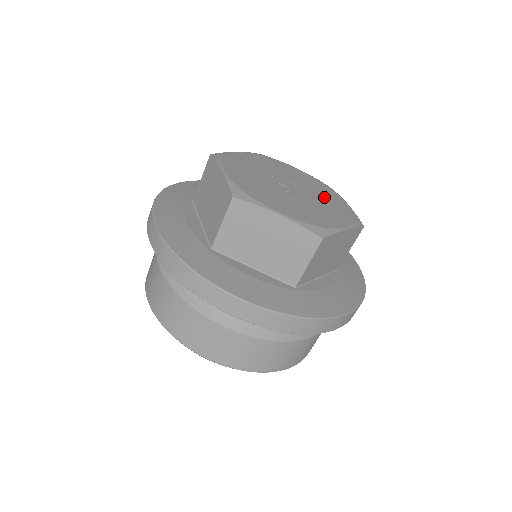
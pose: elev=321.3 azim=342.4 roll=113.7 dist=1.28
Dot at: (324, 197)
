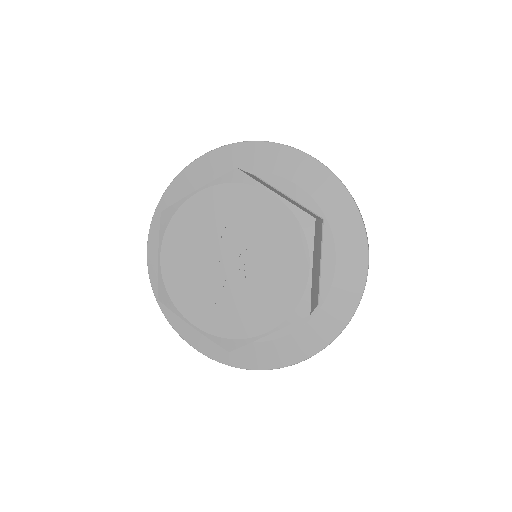
Dot at: (276, 268)
